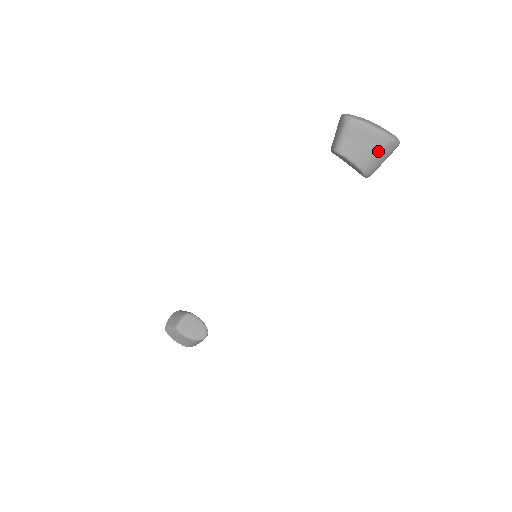
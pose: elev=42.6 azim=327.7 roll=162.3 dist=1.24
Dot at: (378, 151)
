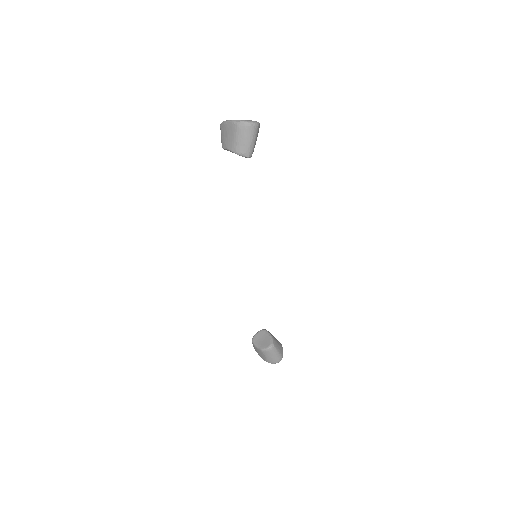
Dot at: (235, 134)
